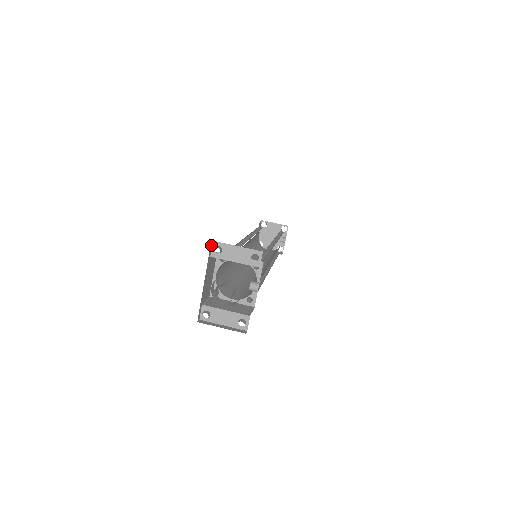
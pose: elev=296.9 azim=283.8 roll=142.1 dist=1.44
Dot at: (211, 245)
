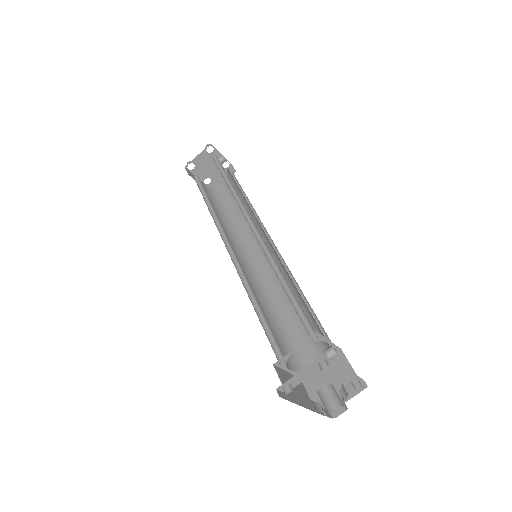
Dot at: (279, 394)
